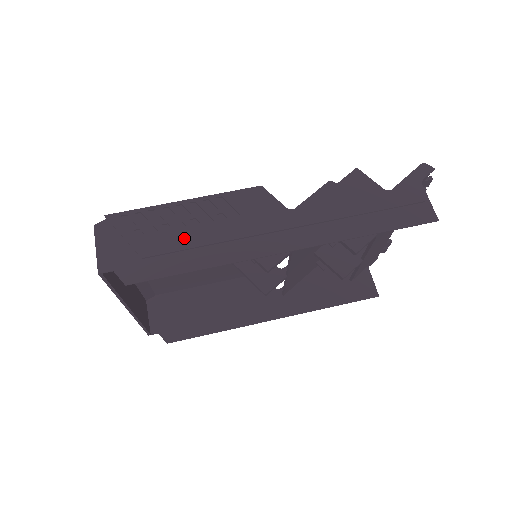
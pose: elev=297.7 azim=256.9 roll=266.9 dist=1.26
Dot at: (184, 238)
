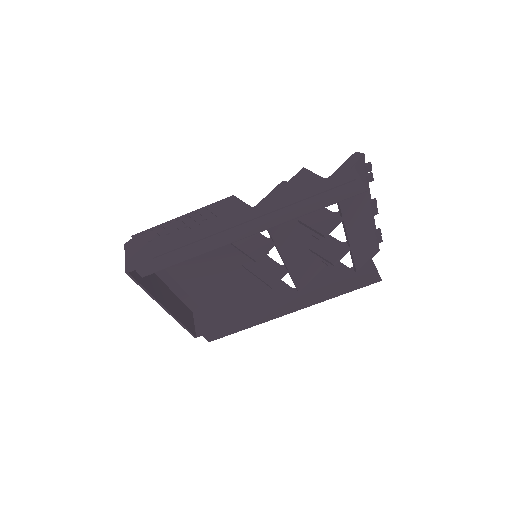
Dot at: (180, 240)
